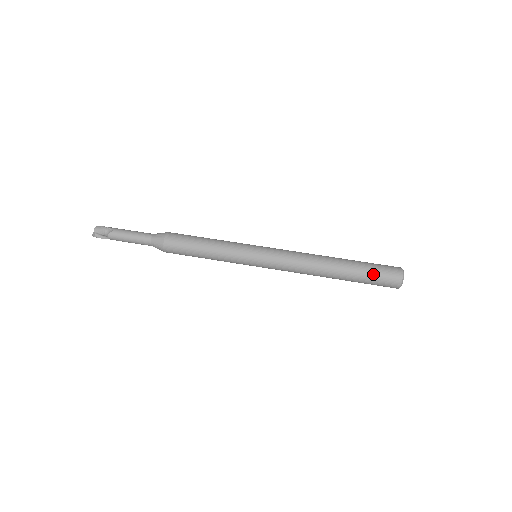
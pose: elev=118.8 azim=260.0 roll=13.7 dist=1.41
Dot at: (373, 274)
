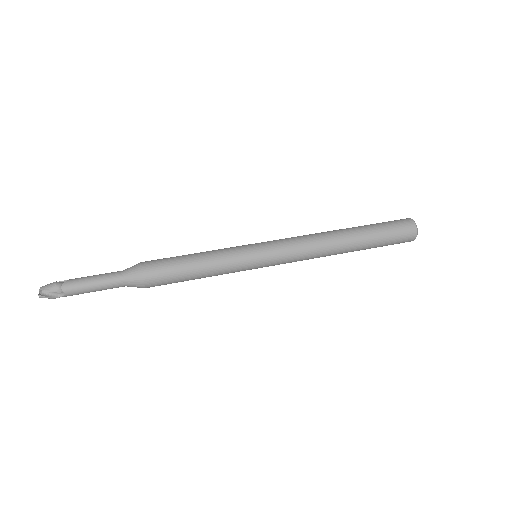
Dot at: (385, 226)
